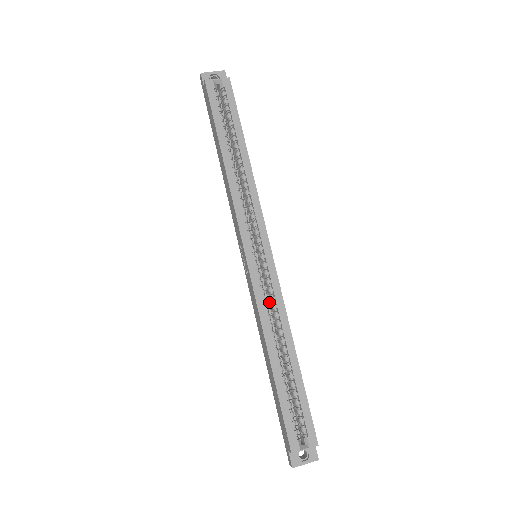
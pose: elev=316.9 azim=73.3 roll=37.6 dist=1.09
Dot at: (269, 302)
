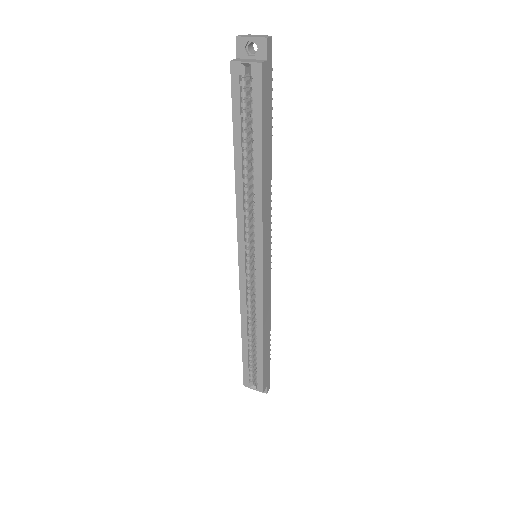
Dot at: occluded
